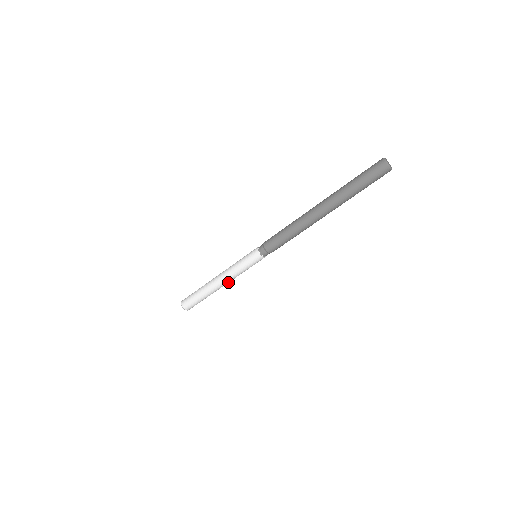
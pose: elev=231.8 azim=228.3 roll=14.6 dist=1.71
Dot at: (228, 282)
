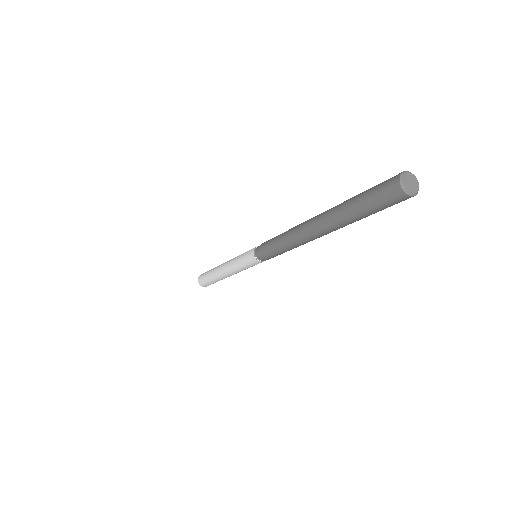
Dot at: occluded
